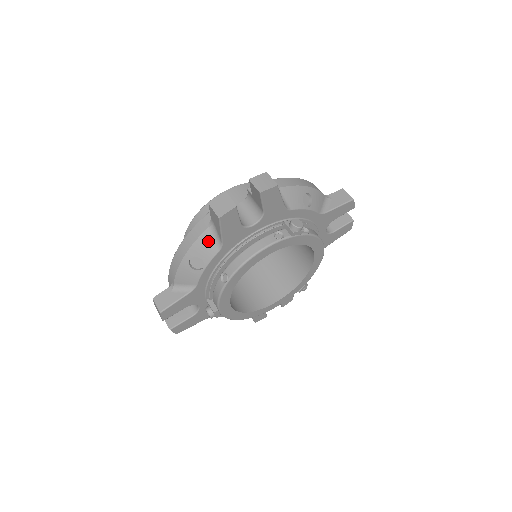
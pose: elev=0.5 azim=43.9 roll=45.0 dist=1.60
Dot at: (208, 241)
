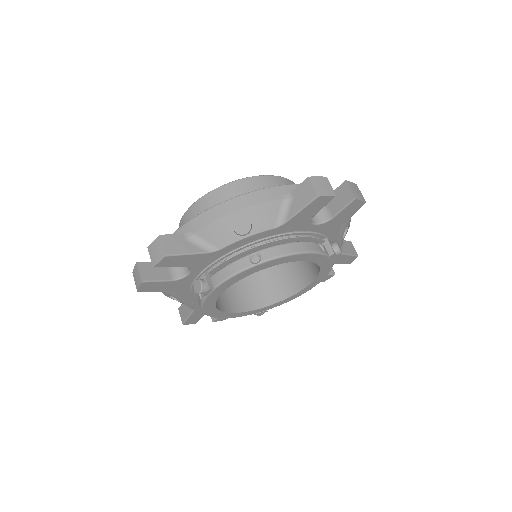
Dot at: (272, 212)
